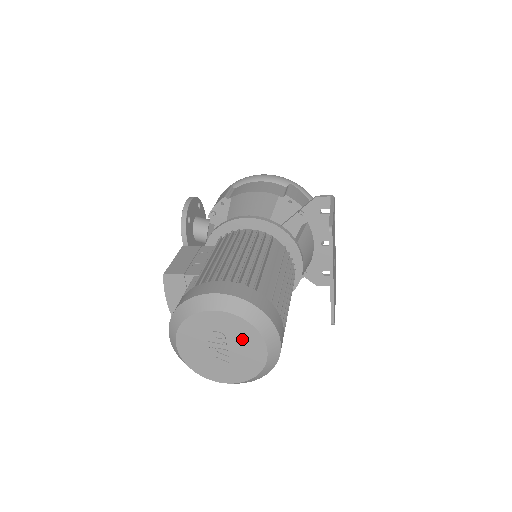
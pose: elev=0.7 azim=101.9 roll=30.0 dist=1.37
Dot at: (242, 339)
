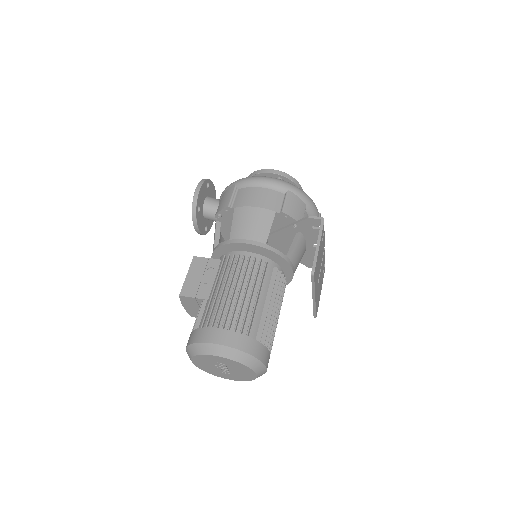
Dot at: (238, 368)
